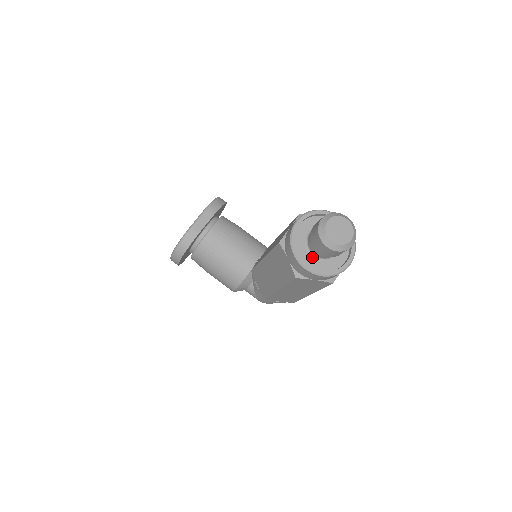
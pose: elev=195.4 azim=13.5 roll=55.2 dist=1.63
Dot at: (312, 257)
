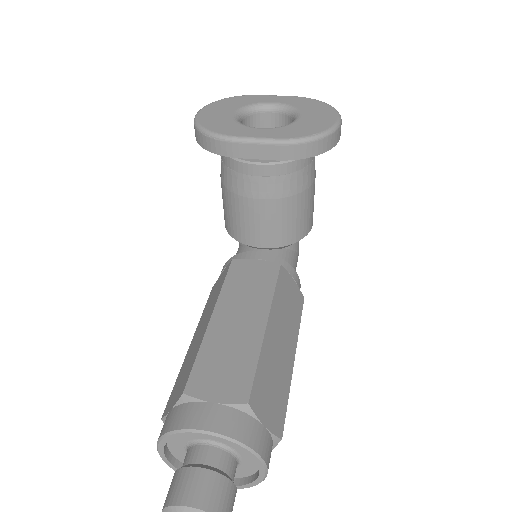
Dot at: (184, 449)
